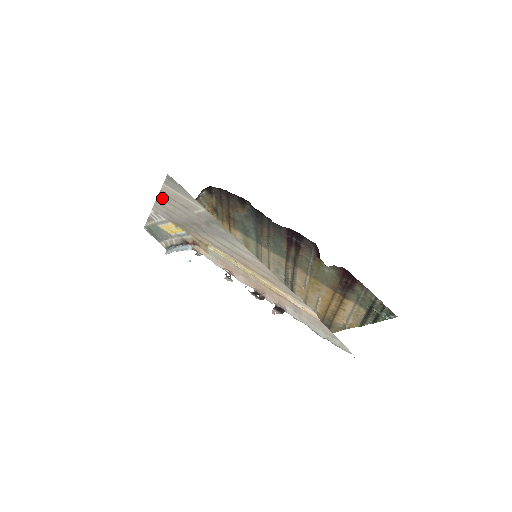
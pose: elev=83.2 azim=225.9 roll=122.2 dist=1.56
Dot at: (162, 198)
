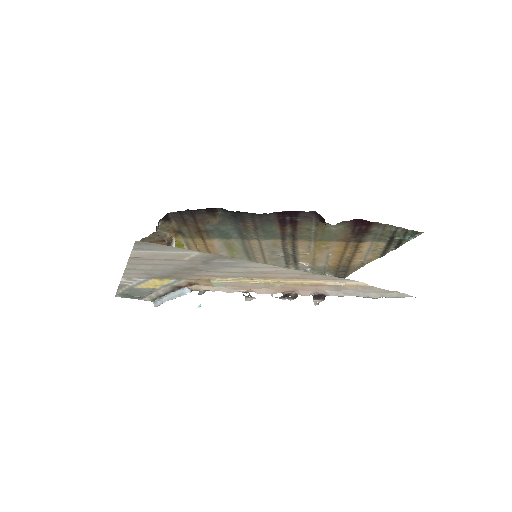
Dot at: (134, 264)
